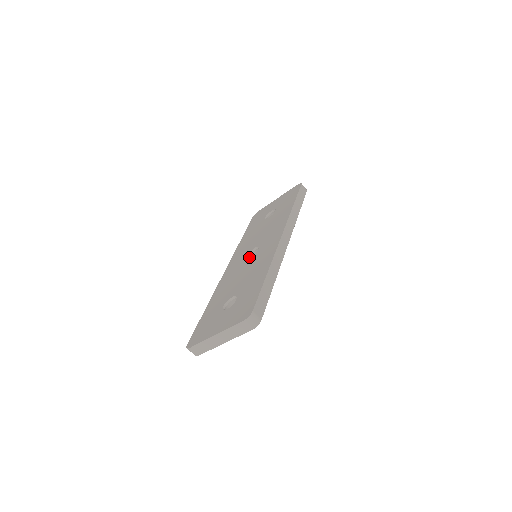
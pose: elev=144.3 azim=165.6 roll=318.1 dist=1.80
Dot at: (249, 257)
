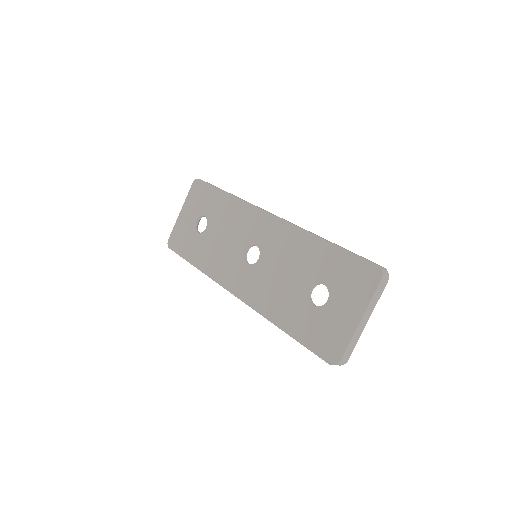
Dot at: occluded
